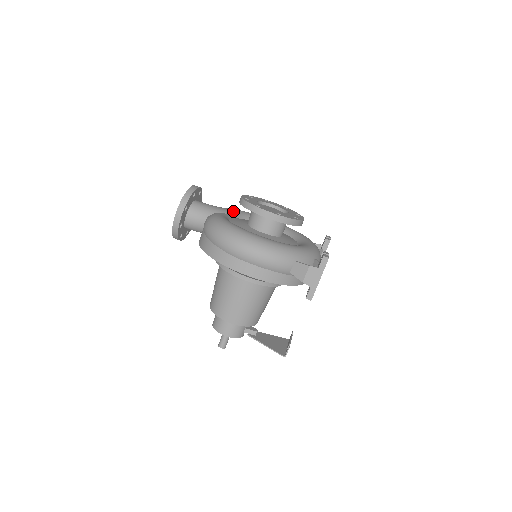
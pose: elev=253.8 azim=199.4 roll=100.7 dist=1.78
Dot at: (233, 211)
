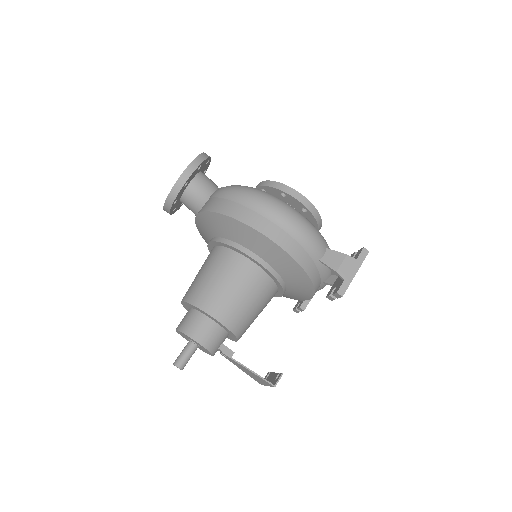
Dot at: occluded
